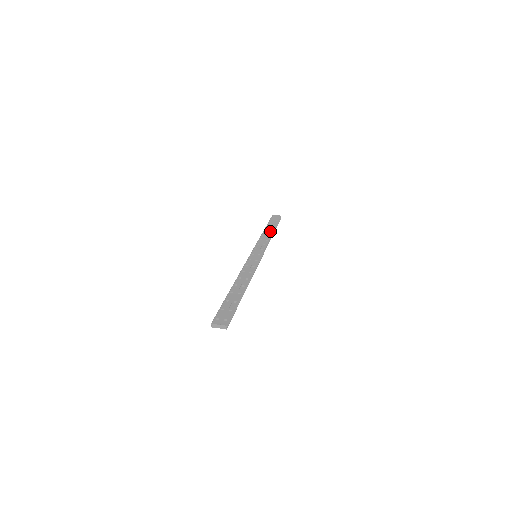
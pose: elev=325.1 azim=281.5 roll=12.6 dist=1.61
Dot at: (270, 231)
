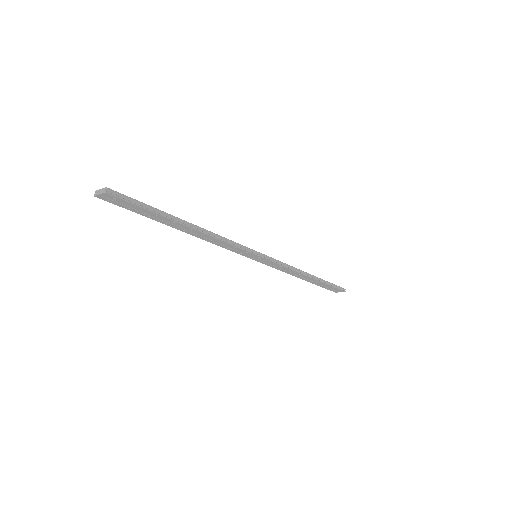
Dot at: occluded
